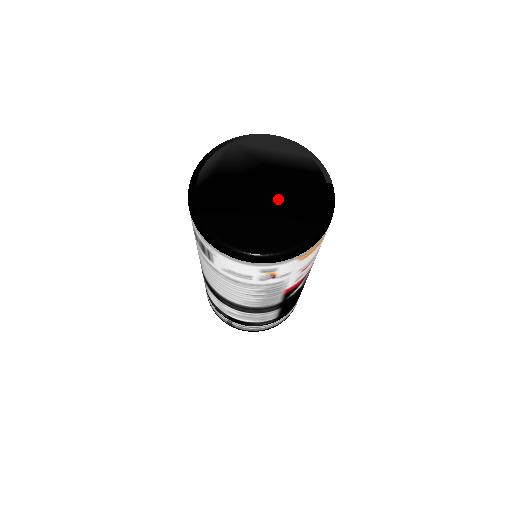
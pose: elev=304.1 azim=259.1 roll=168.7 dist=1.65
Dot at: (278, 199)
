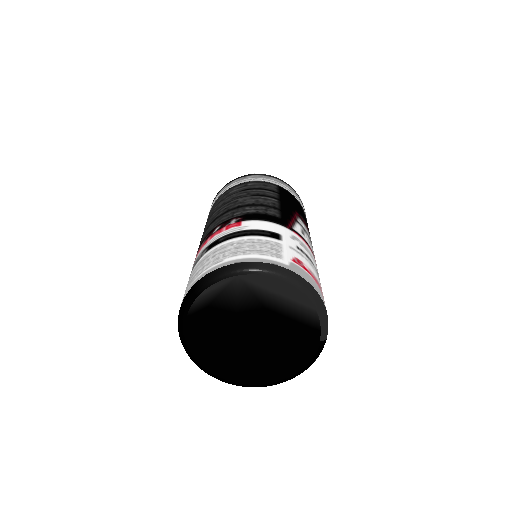
Dot at: (265, 344)
